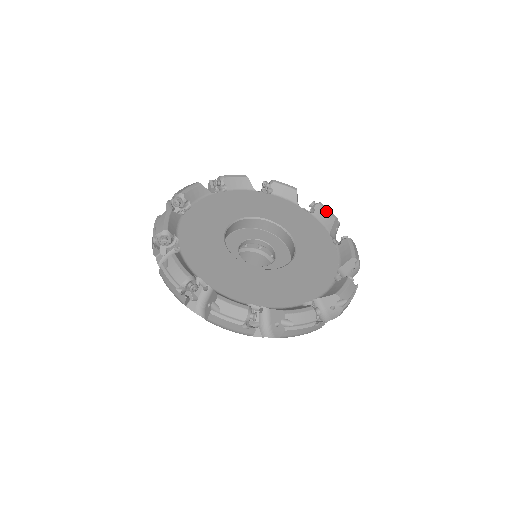
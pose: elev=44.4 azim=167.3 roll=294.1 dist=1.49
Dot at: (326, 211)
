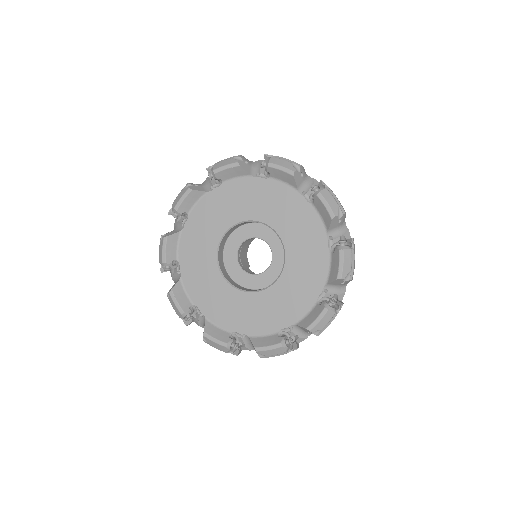
Dot at: (280, 171)
